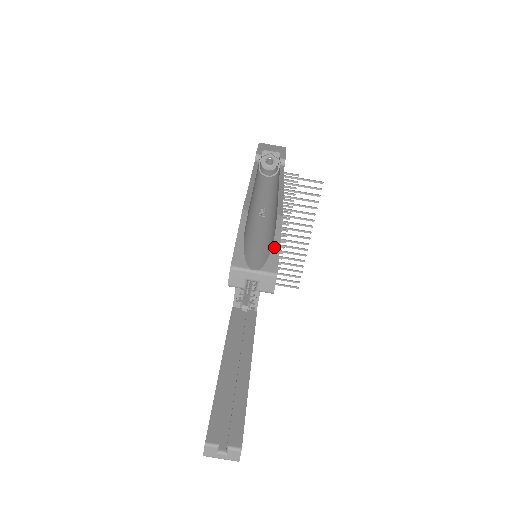
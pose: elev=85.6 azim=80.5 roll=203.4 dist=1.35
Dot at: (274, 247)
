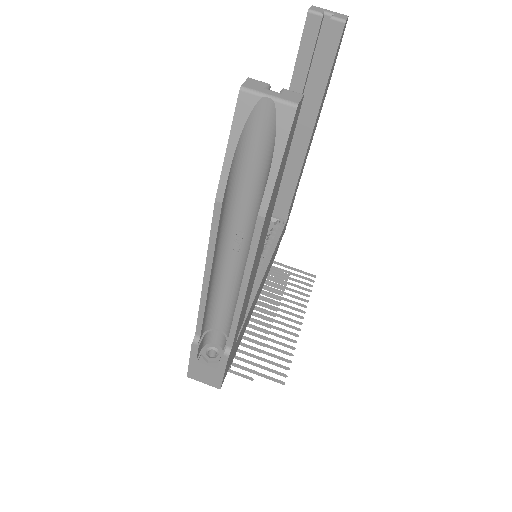
Dot at: occluded
